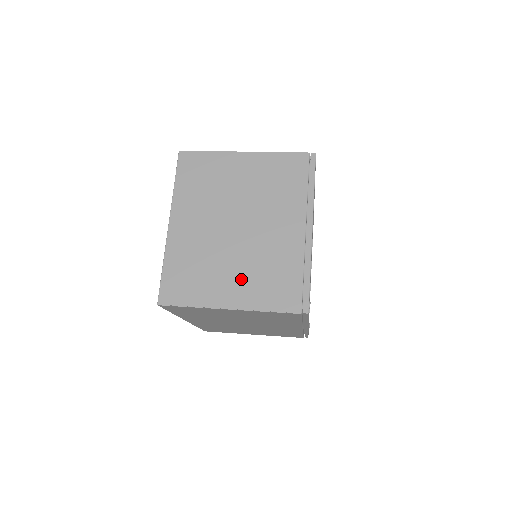
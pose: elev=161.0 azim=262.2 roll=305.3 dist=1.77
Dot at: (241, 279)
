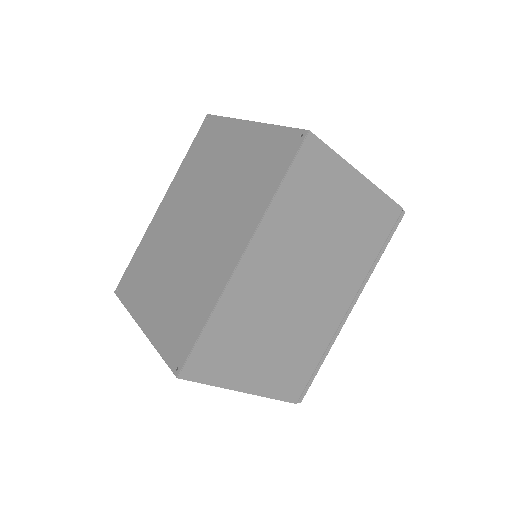
Dot at: occluded
